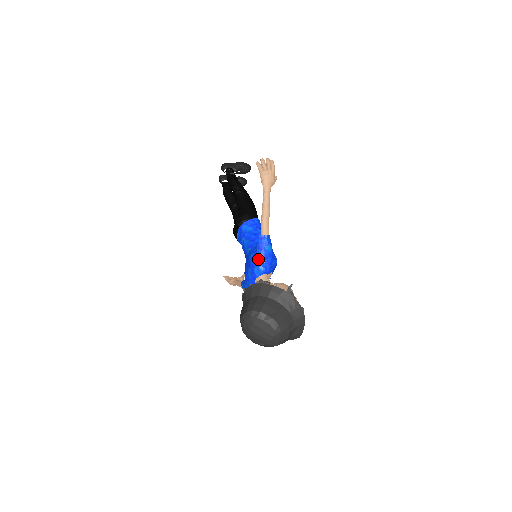
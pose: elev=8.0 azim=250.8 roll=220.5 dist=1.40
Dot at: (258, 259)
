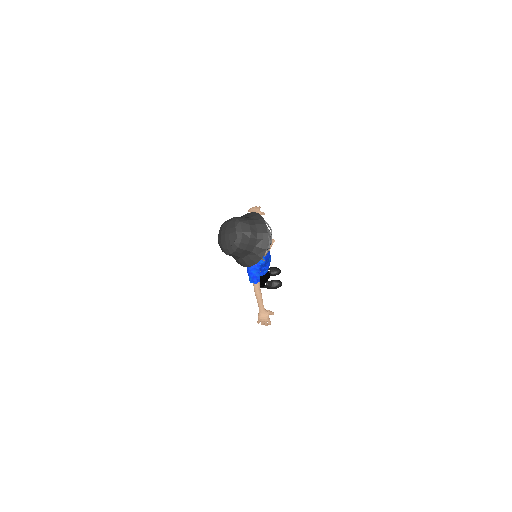
Dot at: occluded
